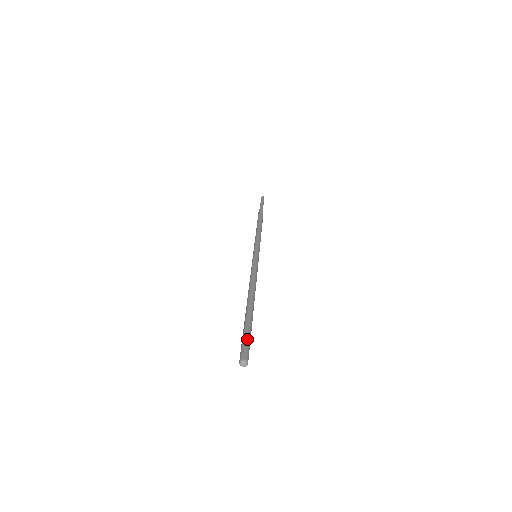
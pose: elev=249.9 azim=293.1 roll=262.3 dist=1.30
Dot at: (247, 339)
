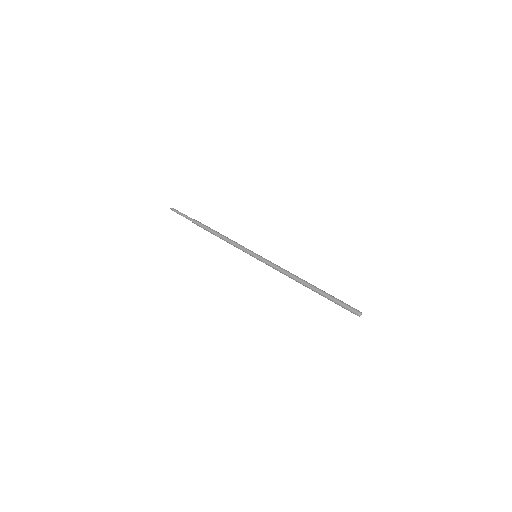
Dot at: (345, 303)
